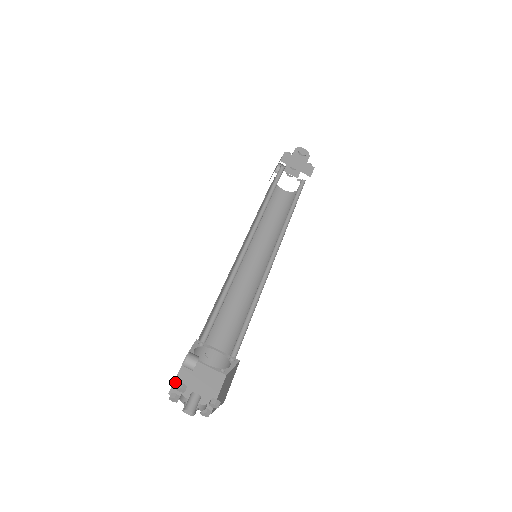
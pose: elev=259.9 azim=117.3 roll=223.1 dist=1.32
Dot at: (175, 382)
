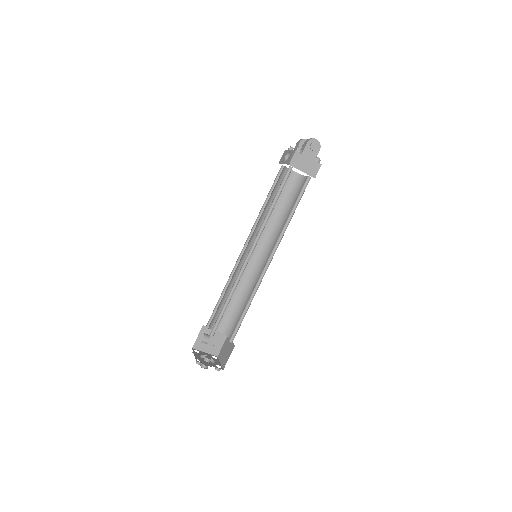
Dot at: (196, 341)
